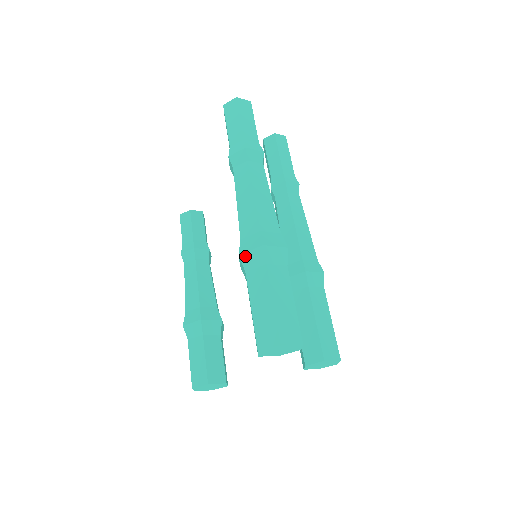
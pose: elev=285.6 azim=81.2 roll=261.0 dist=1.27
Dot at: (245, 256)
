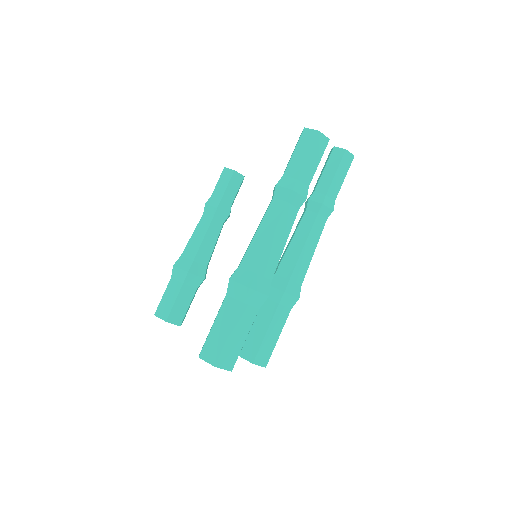
Dot at: (233, 284)
